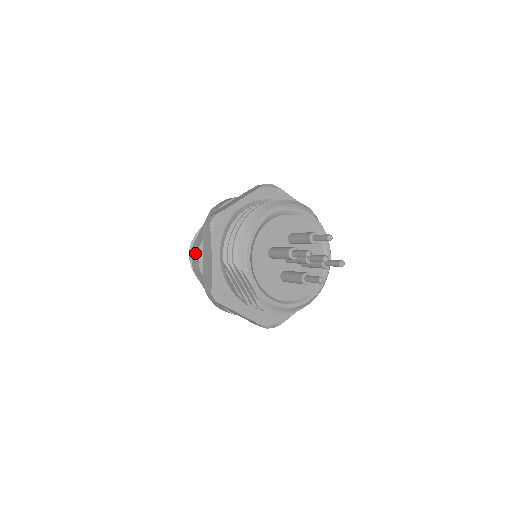
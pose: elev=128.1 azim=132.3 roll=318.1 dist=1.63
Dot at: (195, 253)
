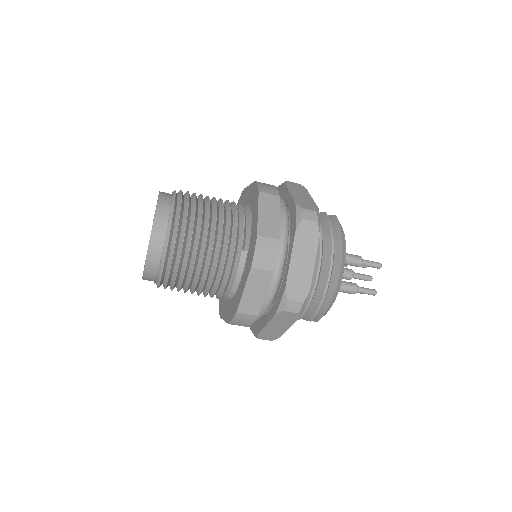
Dot at: (245, 320)
